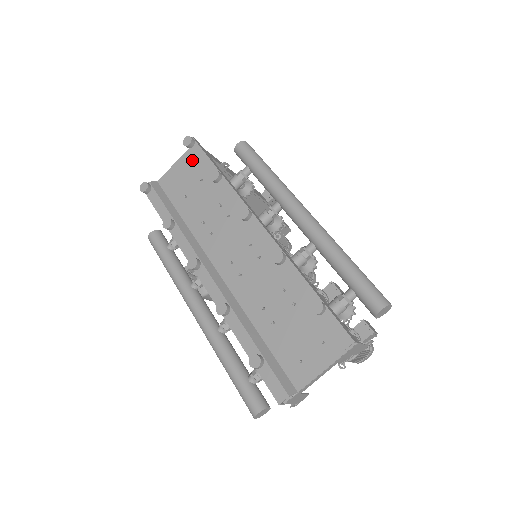
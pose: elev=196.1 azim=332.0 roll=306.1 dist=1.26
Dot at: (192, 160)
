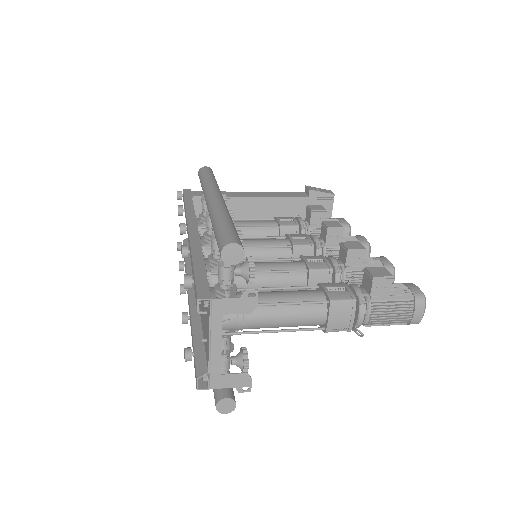
Dot at: occluded
